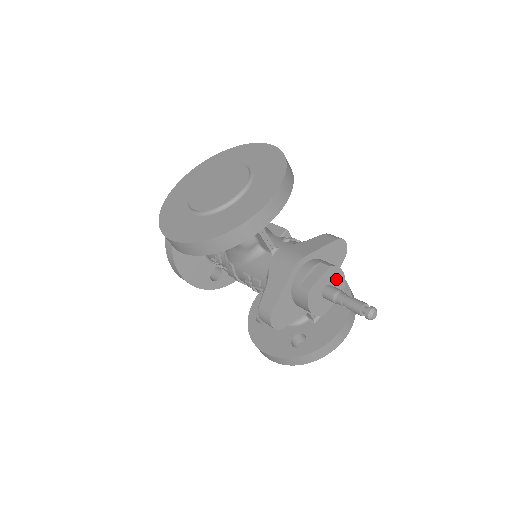
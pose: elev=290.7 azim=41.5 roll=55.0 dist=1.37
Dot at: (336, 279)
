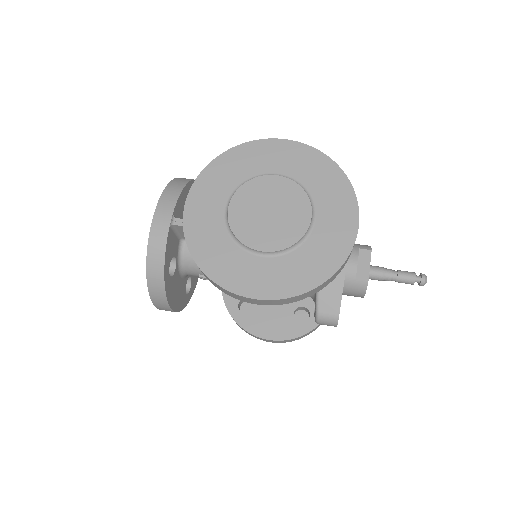
Dot at: occluded
